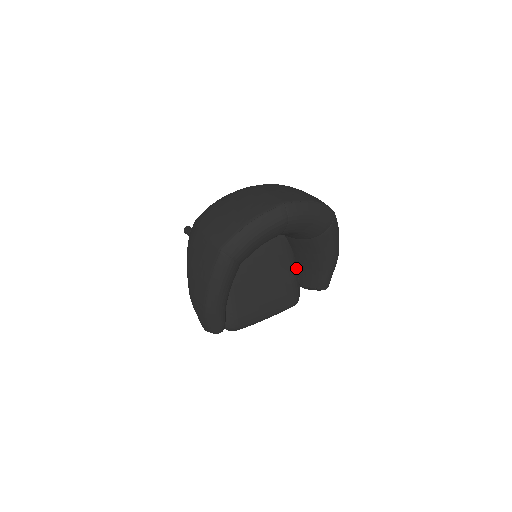
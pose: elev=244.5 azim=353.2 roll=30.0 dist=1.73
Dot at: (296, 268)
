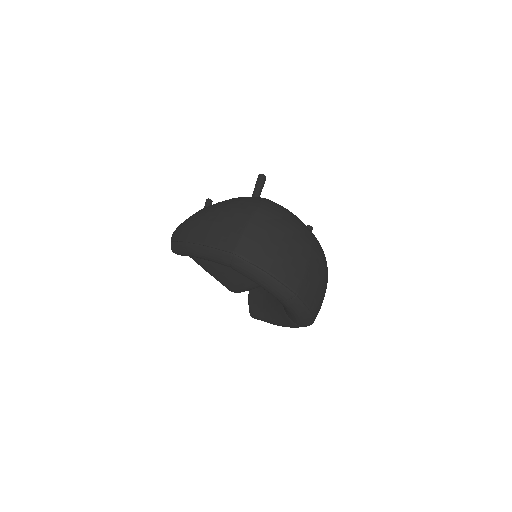
Dot at: occluded
